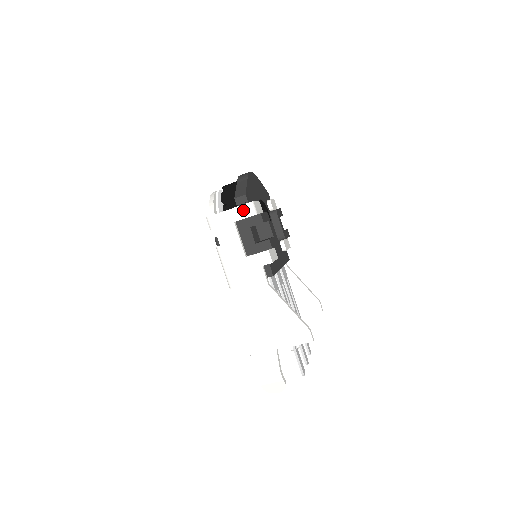
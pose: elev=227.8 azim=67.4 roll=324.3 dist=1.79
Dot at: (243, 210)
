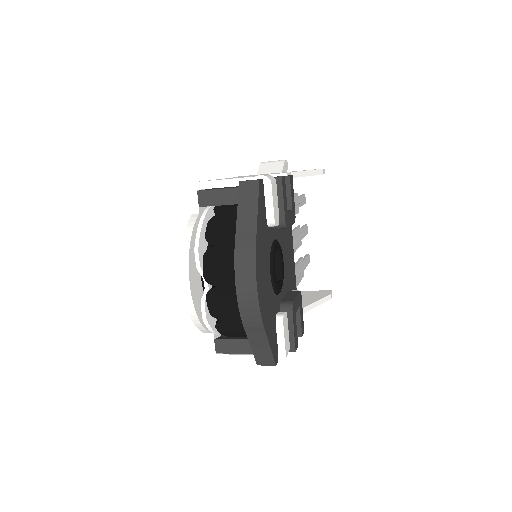
Dot at: occluded
